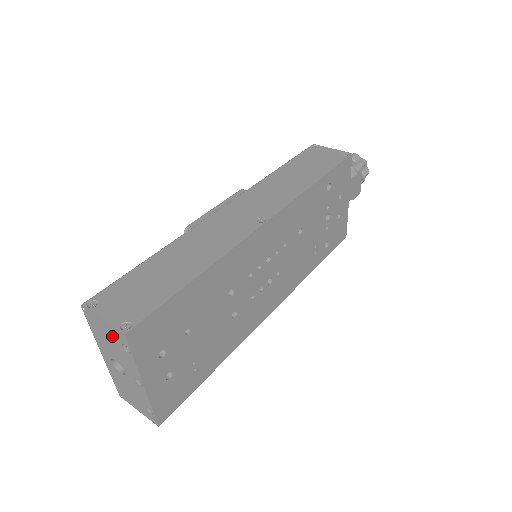
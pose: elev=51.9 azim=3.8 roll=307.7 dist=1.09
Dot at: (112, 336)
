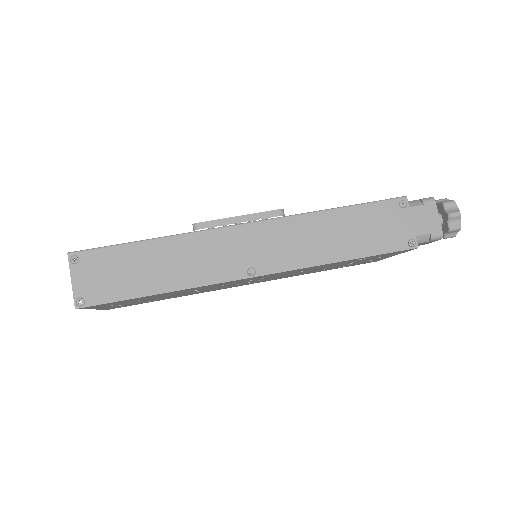
Dot at: occluded
